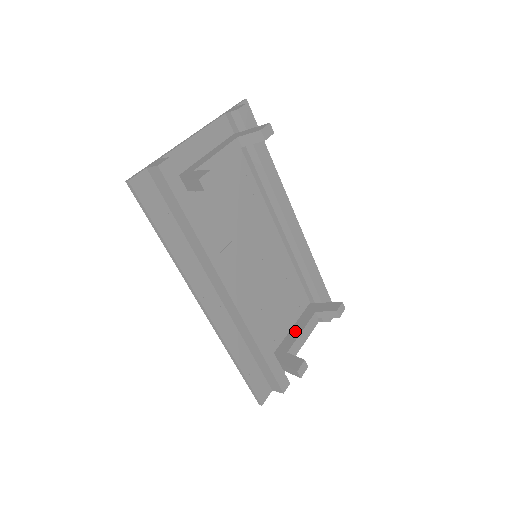
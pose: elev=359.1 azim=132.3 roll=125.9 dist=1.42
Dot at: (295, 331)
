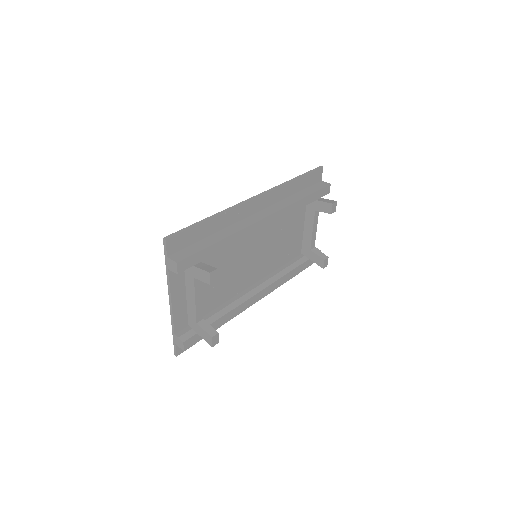
Dot at: (308, 230)
